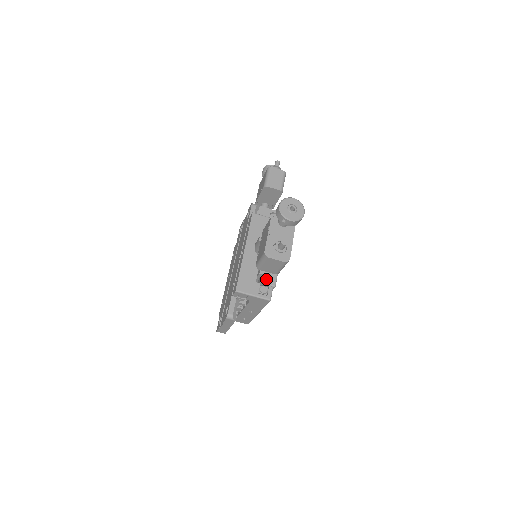
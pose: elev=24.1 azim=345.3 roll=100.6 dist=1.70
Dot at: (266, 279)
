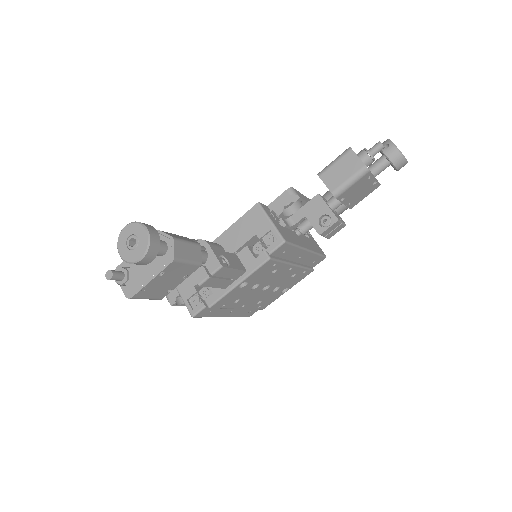
Dot at: (206, 292)
